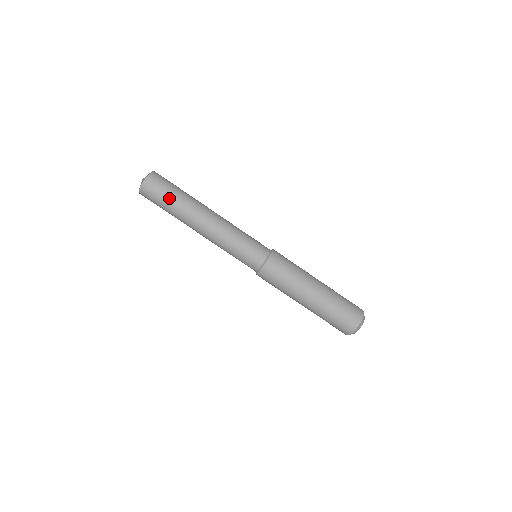
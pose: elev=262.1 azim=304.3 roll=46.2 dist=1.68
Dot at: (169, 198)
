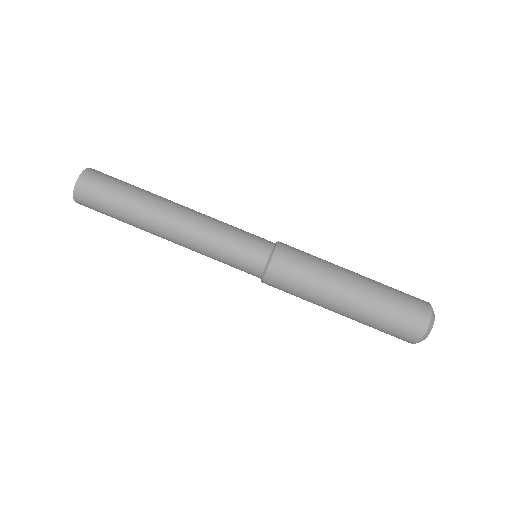
Dot at: (125, 184)
